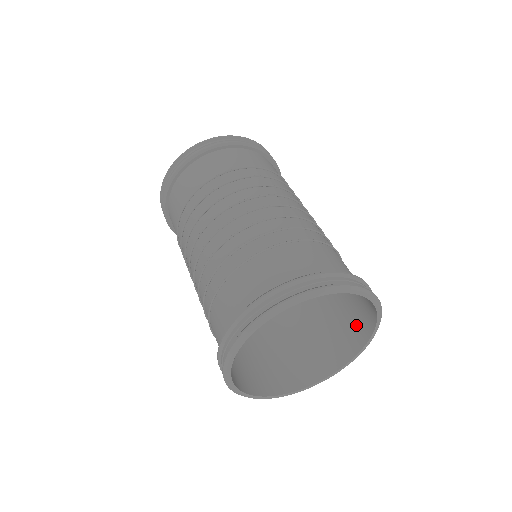
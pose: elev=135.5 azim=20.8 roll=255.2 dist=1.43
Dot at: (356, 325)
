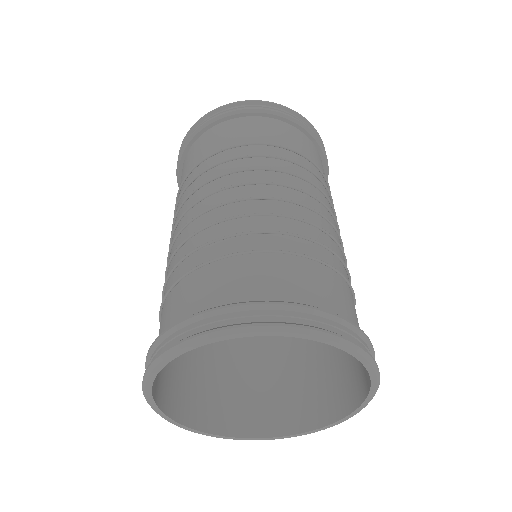
Dot at: (304, 405)
